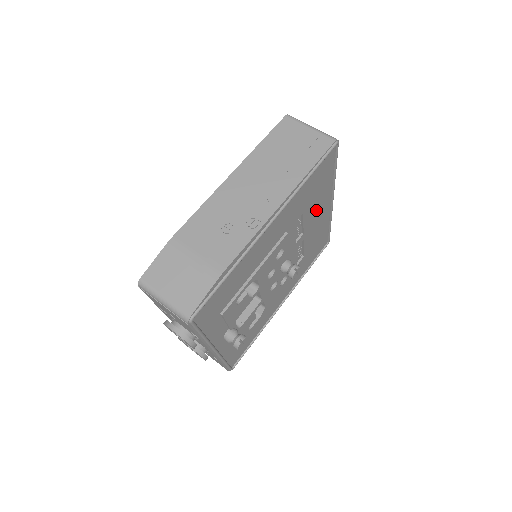
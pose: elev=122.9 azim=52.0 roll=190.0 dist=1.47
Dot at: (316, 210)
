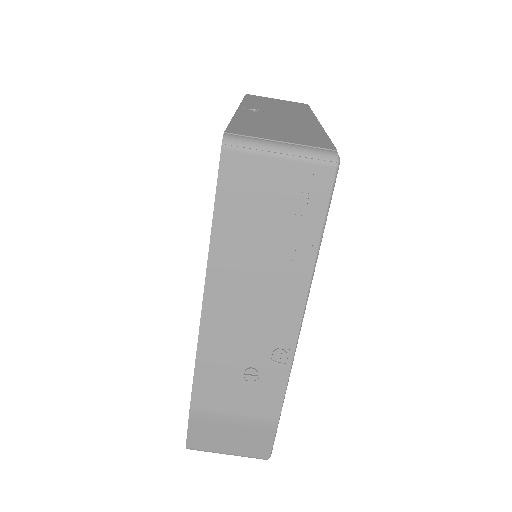
Dot at: occluded
